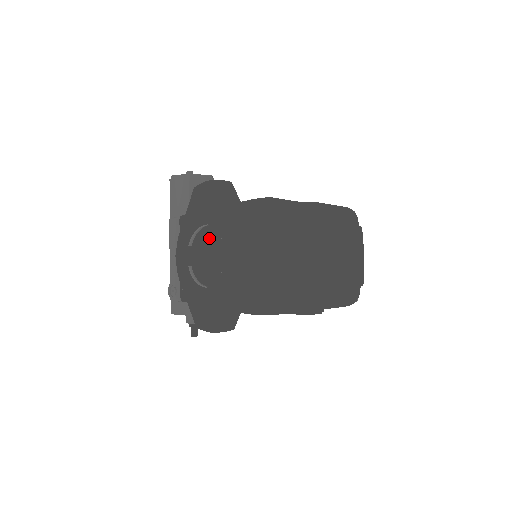
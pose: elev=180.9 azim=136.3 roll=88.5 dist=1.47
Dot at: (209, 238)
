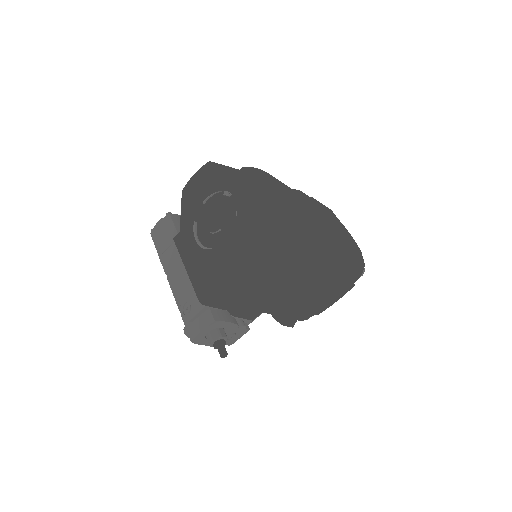
Dot at: occluded
